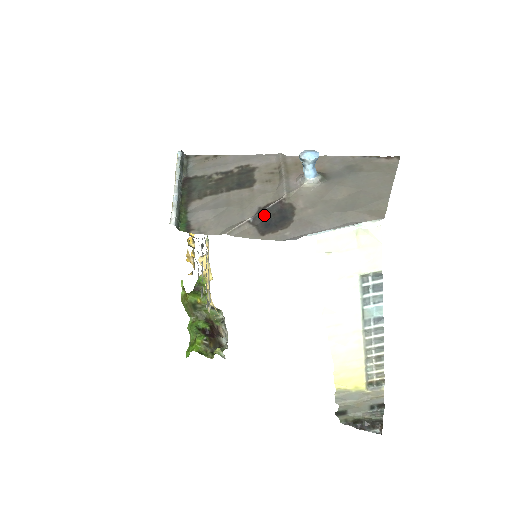
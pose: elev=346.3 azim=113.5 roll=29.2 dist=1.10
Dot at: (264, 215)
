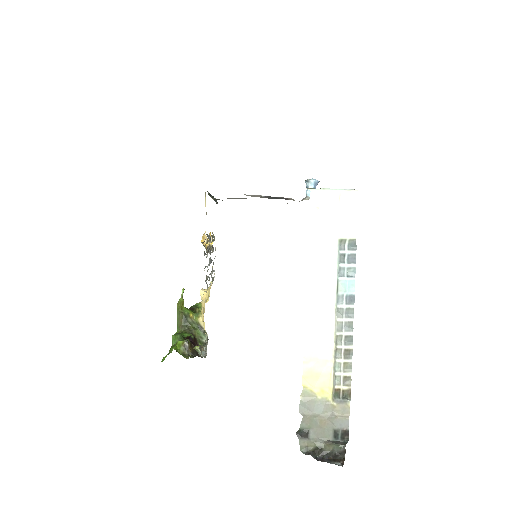
Dot at: (273, 197)
